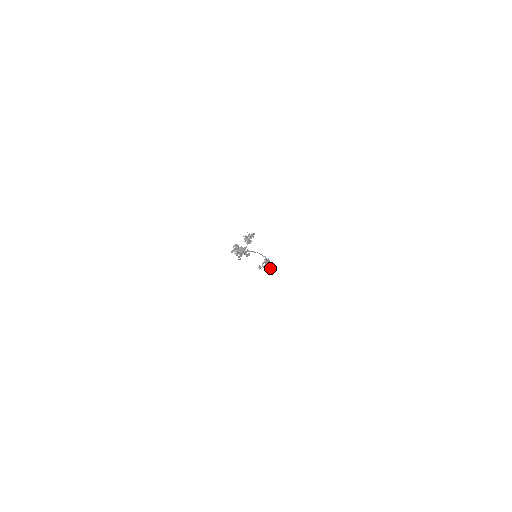
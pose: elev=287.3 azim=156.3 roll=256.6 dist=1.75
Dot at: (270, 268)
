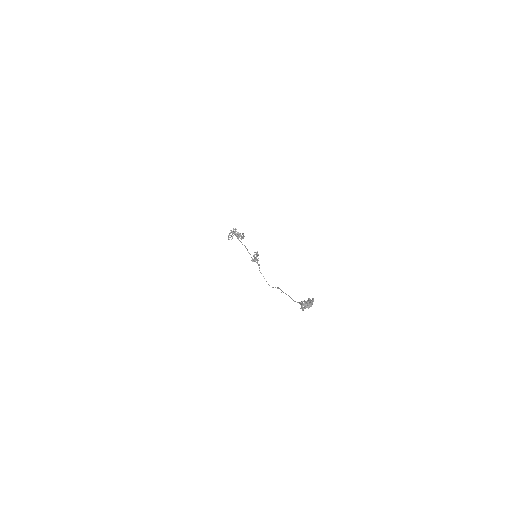
Dot at: occluded
